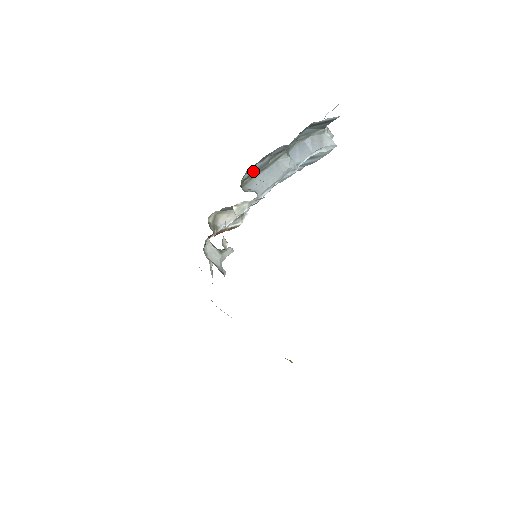
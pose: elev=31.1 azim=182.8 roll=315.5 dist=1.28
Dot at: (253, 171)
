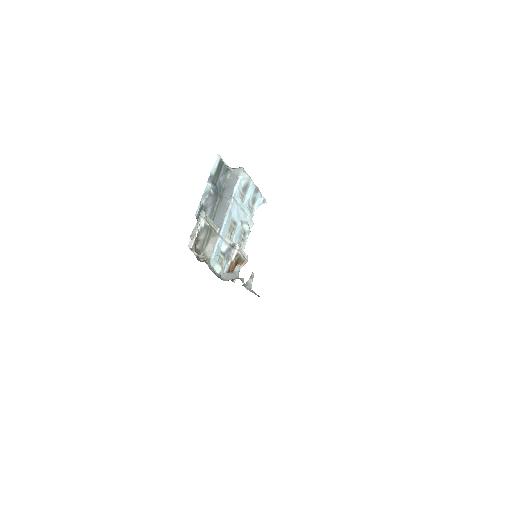
Dot at: occluded
